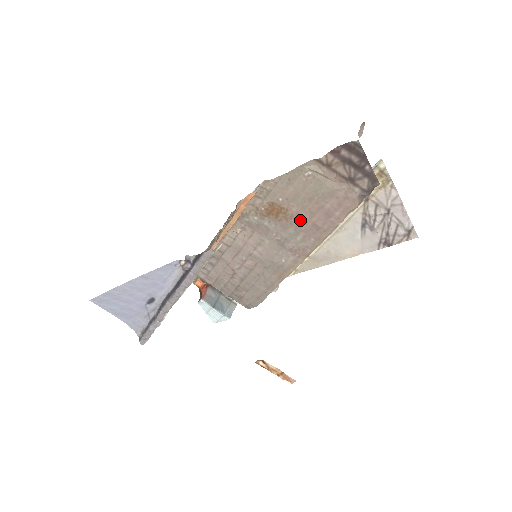
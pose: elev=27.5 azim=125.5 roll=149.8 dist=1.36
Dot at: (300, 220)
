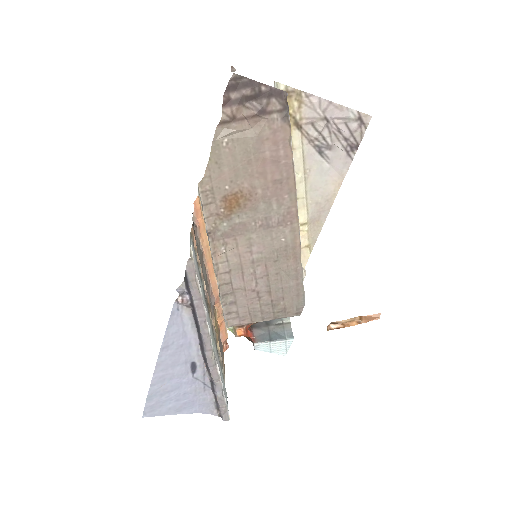
Dot at: (260, 189)
